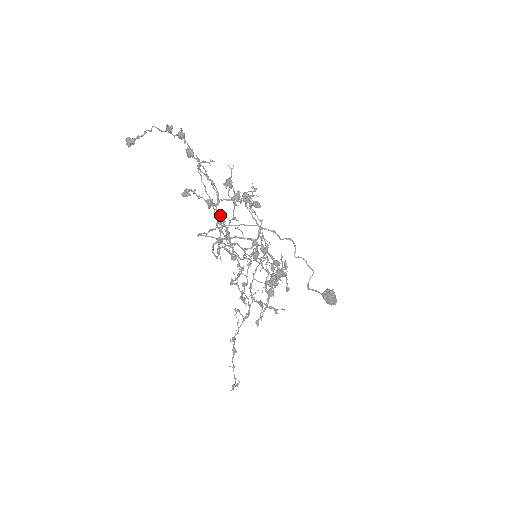
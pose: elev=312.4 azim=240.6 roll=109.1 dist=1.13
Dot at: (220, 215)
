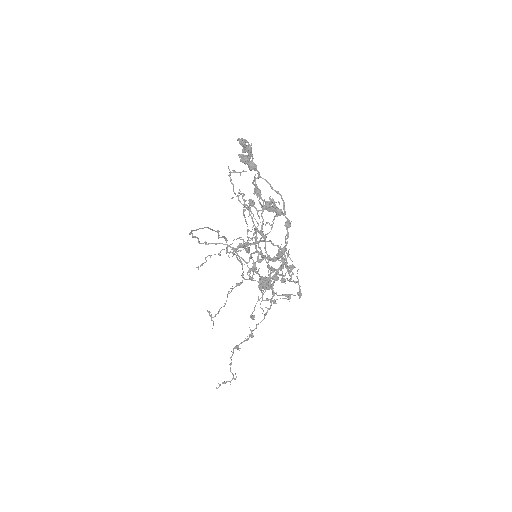
Dot at: (290, 223)
